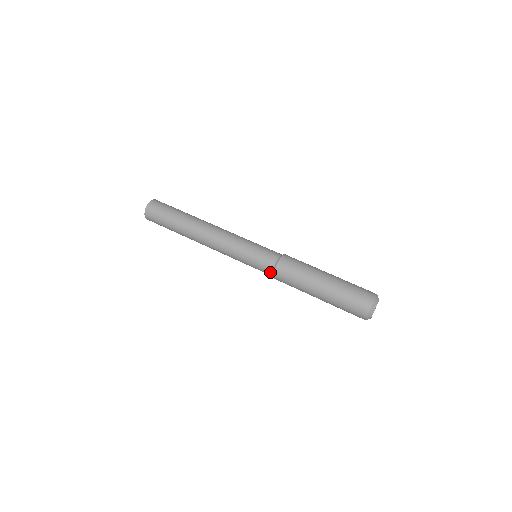
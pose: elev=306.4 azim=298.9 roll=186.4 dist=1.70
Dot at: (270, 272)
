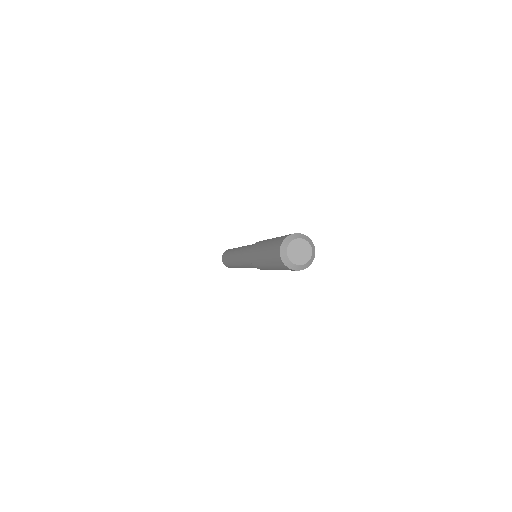
Dot at: occluded
